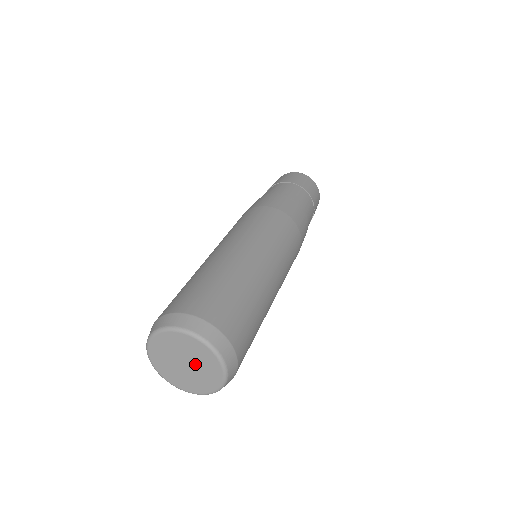
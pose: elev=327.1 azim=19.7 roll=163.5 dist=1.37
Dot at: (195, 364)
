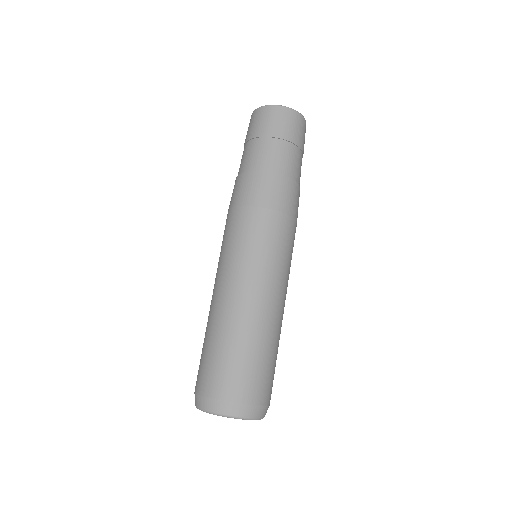
Dot at: occluded
